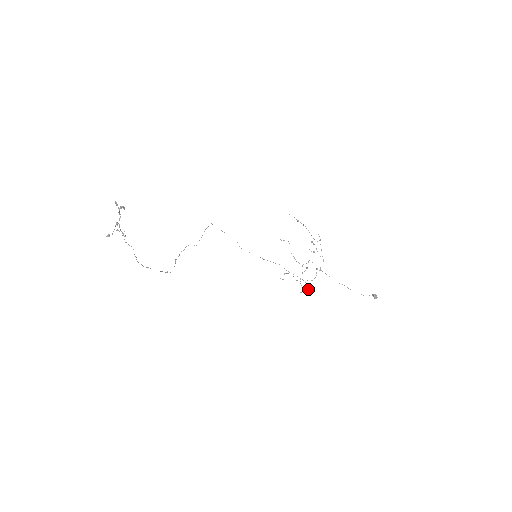
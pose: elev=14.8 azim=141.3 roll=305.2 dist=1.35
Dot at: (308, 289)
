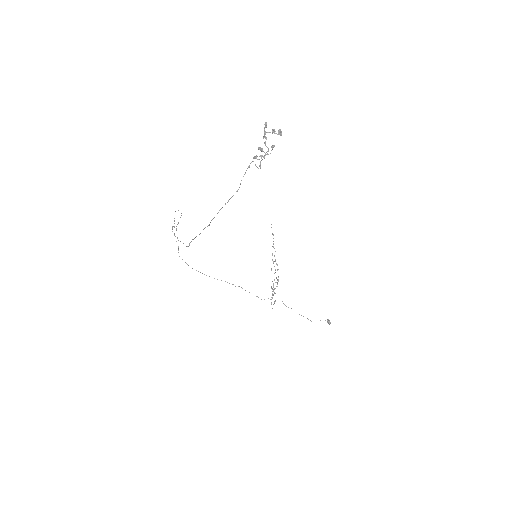
Dot at: occluded
